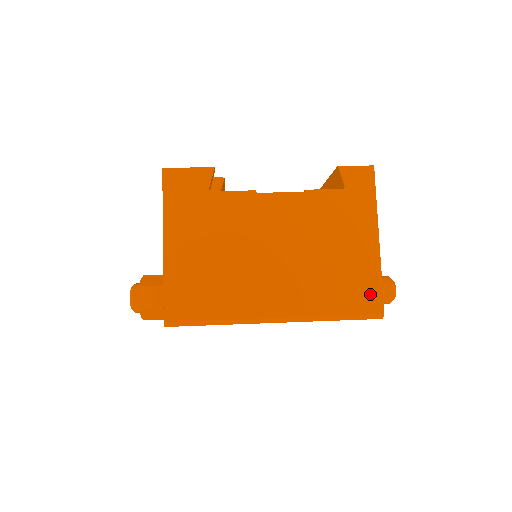
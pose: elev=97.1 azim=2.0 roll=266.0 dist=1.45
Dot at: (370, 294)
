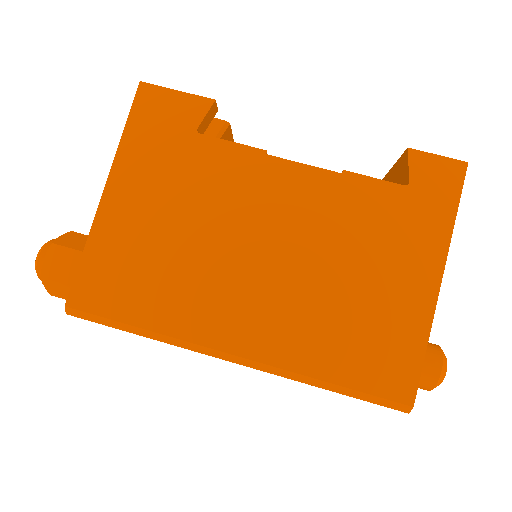
Dot at: (399, 366)
